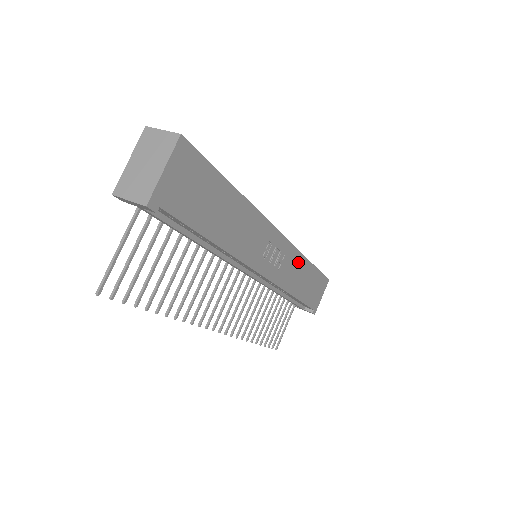
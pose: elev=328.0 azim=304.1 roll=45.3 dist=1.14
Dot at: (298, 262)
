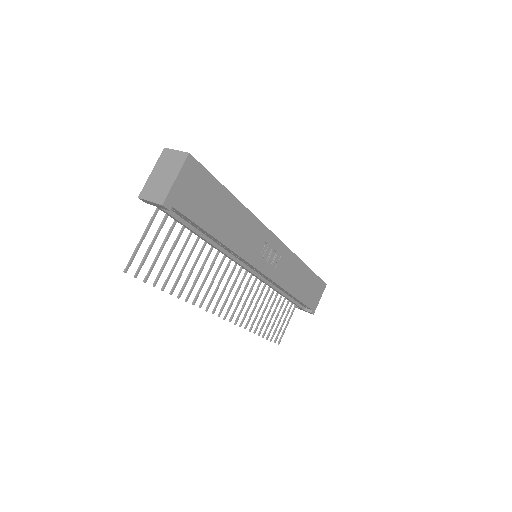
Dot at: (294, 264)
